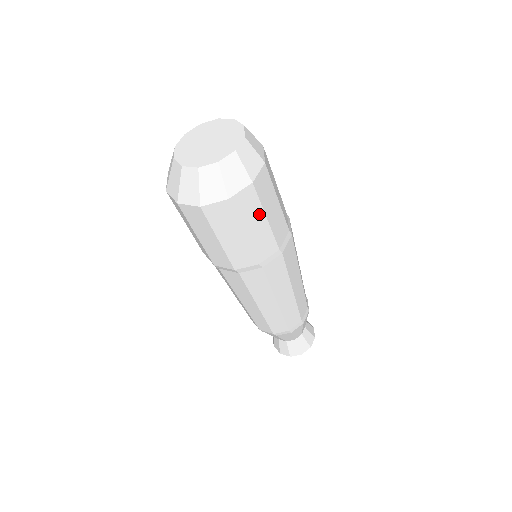
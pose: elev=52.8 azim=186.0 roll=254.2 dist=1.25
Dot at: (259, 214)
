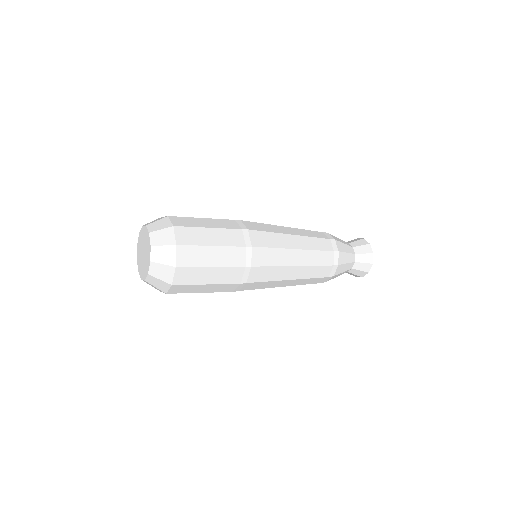
Dot at: (198, 286)
